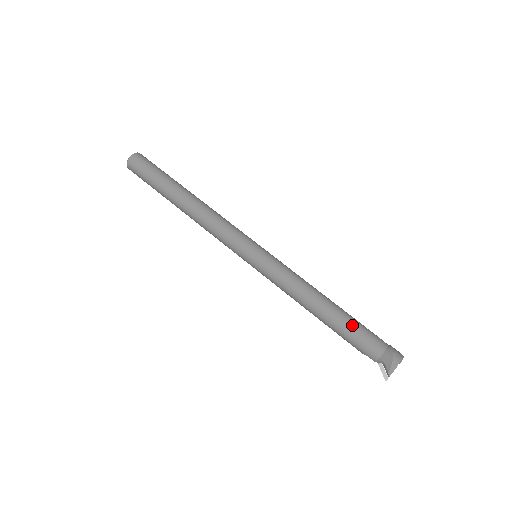
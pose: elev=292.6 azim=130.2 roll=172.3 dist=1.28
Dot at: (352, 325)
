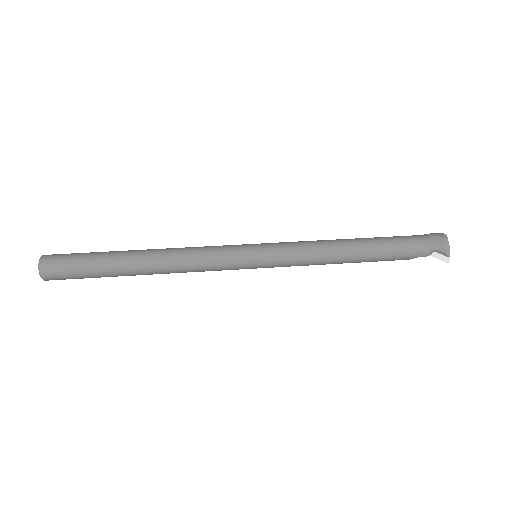
Dot at: (388, 242)
